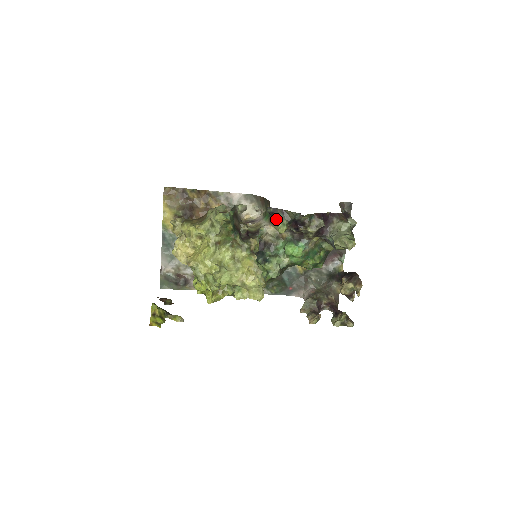
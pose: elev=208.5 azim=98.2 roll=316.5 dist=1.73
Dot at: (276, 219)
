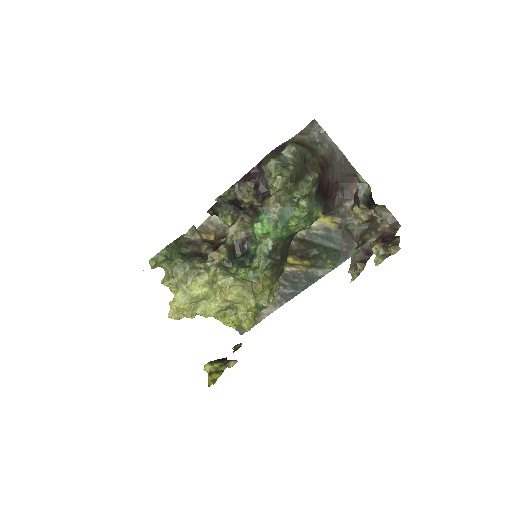
Dot at: (219, 217)
